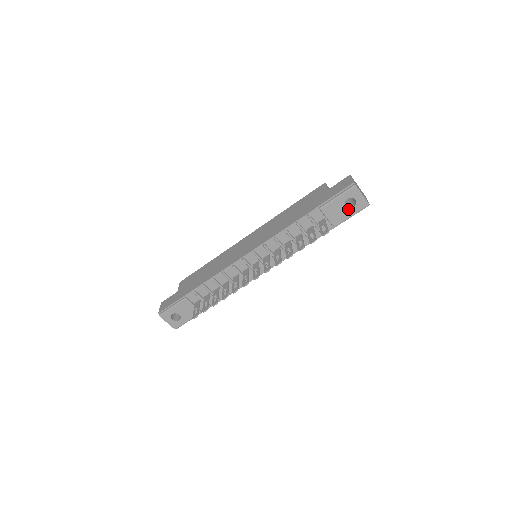
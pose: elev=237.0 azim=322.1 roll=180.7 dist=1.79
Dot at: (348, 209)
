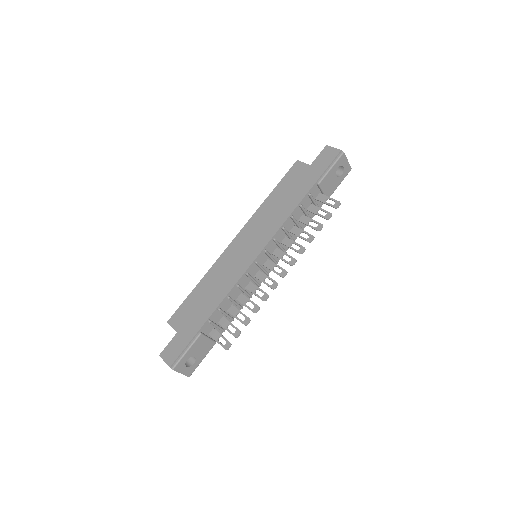
Dot at: (338, 178)
